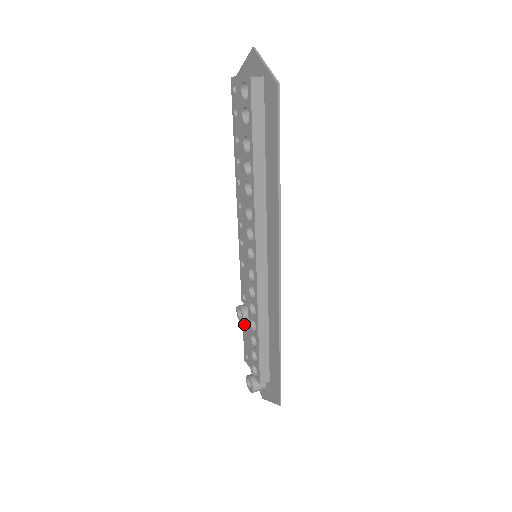
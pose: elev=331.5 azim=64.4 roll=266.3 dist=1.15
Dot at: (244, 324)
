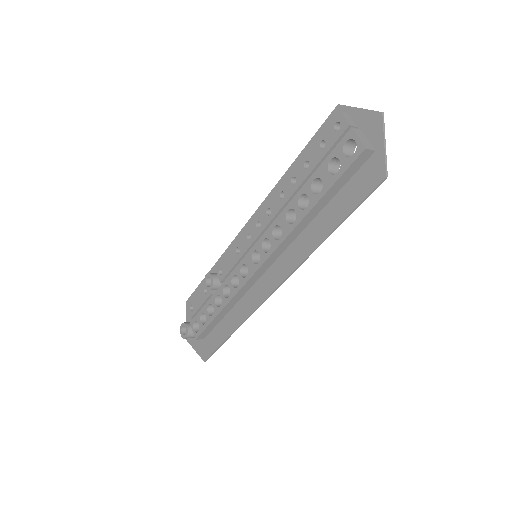
Dot at: occluded
